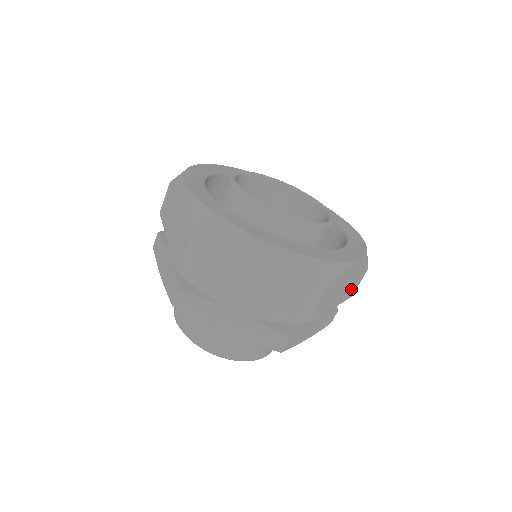
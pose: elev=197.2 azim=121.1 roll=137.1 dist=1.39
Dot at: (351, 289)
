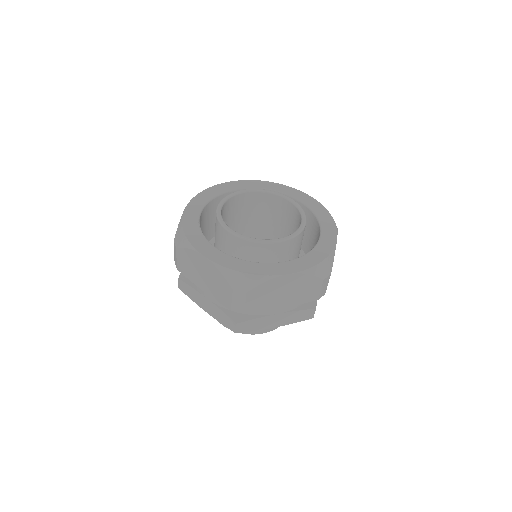
Dot at: occluded
